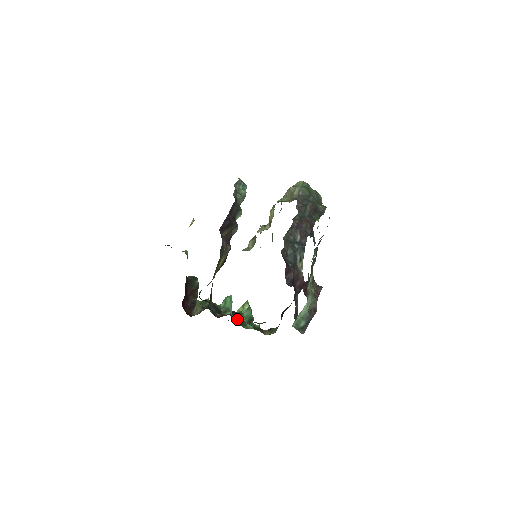
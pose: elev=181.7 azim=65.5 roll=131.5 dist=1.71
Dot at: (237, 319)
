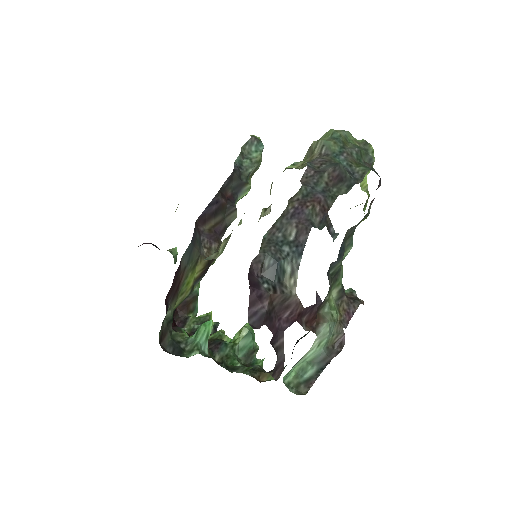
Dot at: (222, 355)
